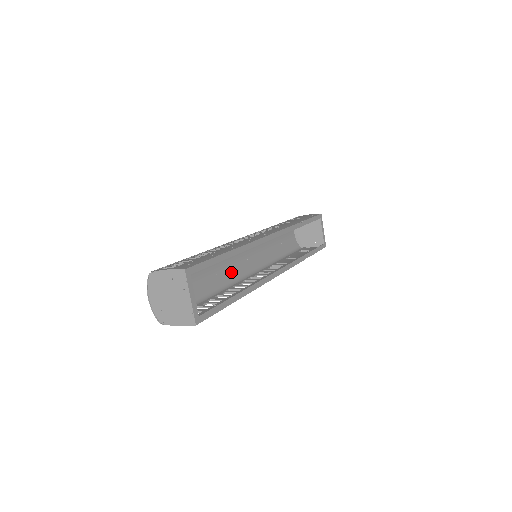
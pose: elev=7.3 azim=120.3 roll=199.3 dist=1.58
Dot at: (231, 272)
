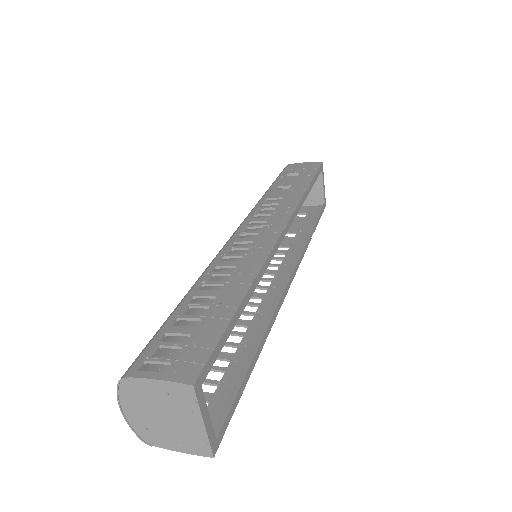
Dot at: occluded
